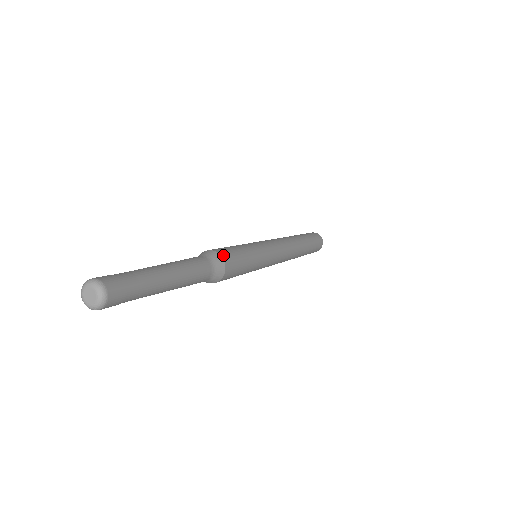
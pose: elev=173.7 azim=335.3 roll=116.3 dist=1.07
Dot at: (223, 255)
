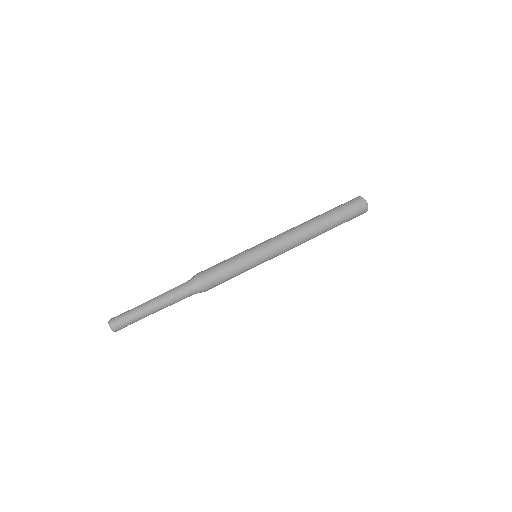
Dot at: (205, 284)
